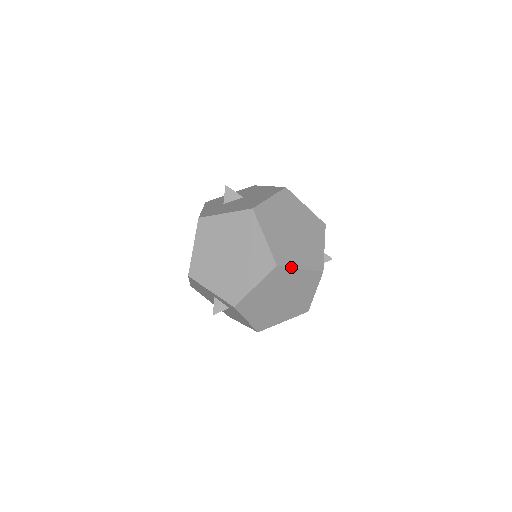
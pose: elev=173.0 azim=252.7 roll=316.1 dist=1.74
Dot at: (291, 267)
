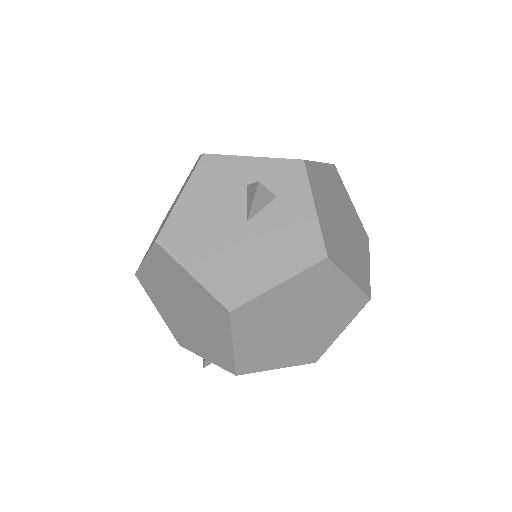
Dot at: (344, 187)
